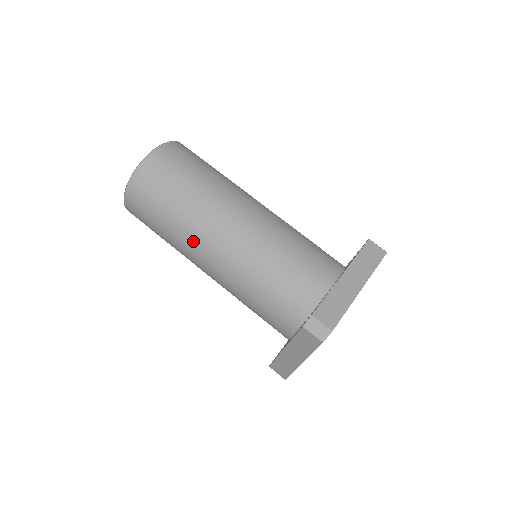
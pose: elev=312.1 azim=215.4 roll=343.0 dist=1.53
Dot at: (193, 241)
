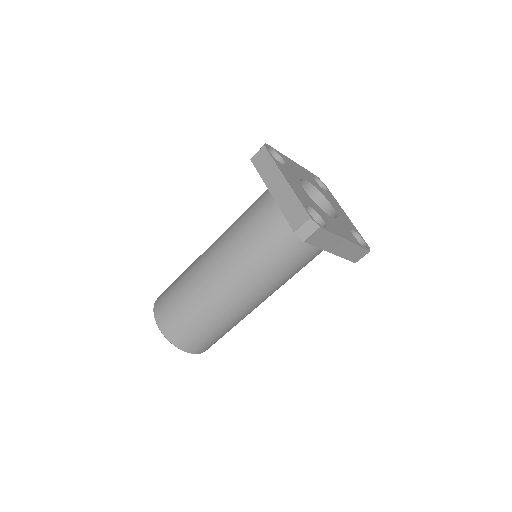
Dot at: (230, 309)
